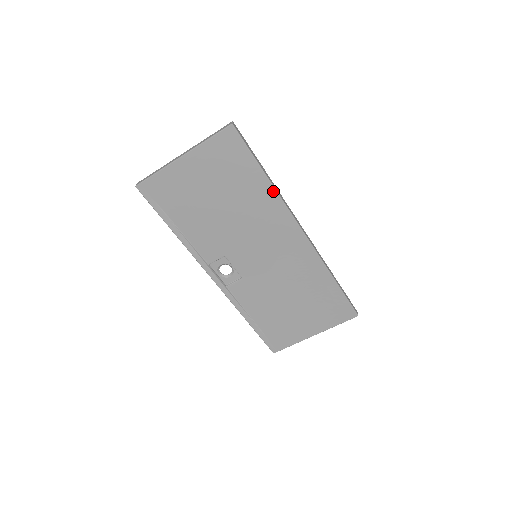
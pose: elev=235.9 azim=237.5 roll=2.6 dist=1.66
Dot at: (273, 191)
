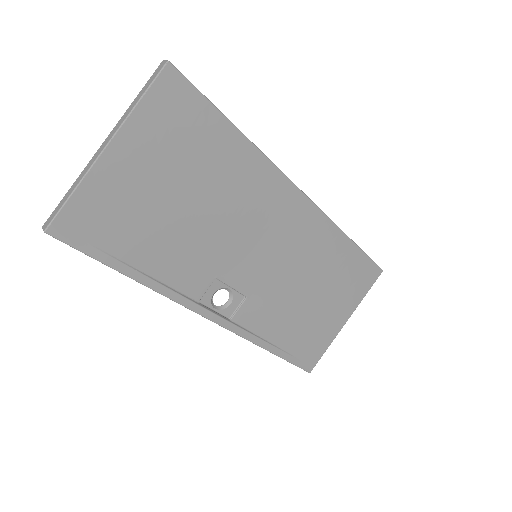
Dot at: (253, 149)
